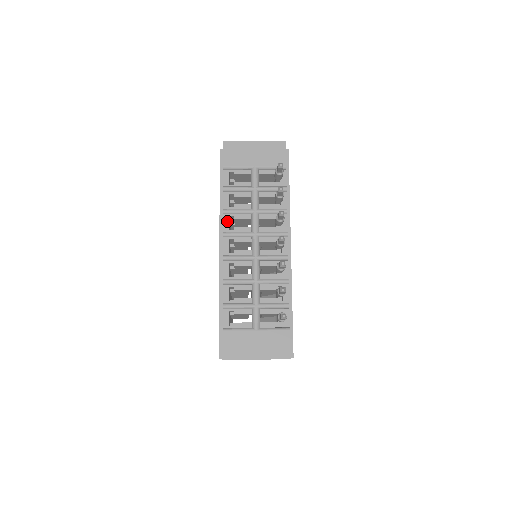
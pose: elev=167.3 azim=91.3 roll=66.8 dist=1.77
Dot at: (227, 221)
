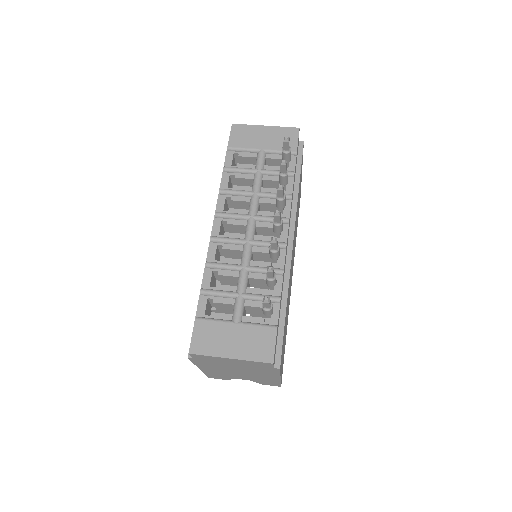
Dot at: (222, 201)
